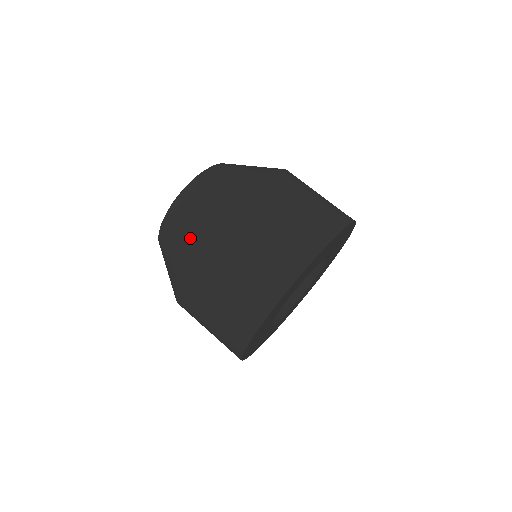
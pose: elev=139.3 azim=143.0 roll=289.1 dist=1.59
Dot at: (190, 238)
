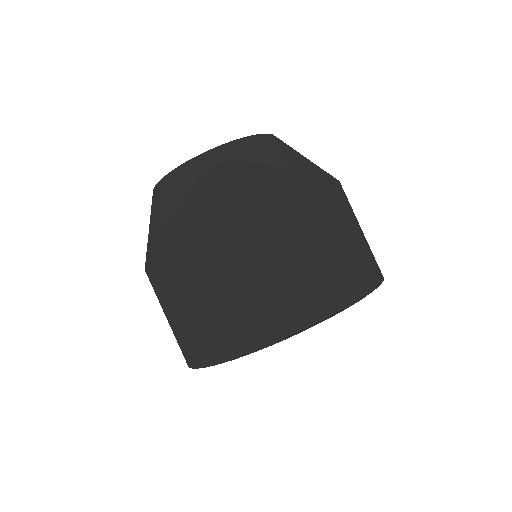
Dot at: (168, 234)
